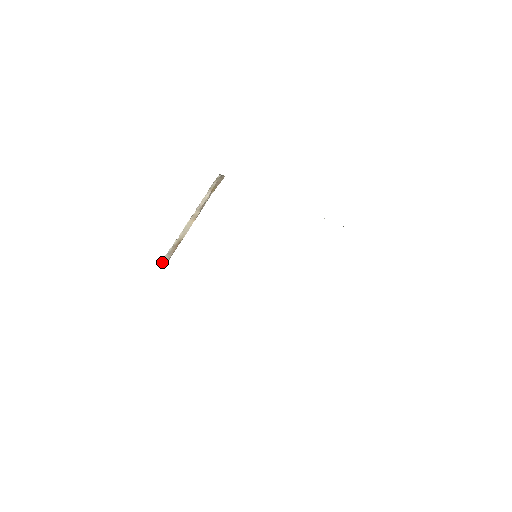
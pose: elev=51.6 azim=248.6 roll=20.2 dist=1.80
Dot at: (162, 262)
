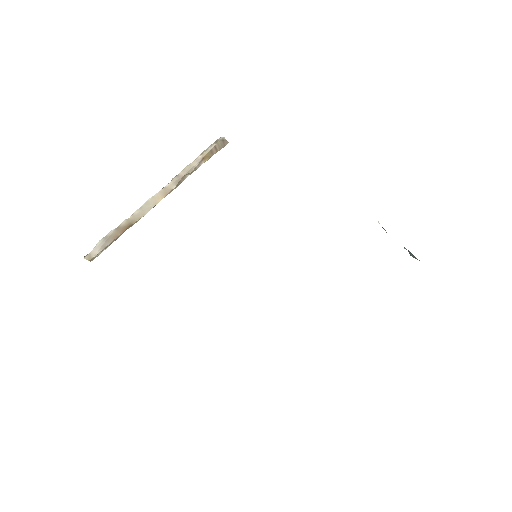
Dot at: occluded
